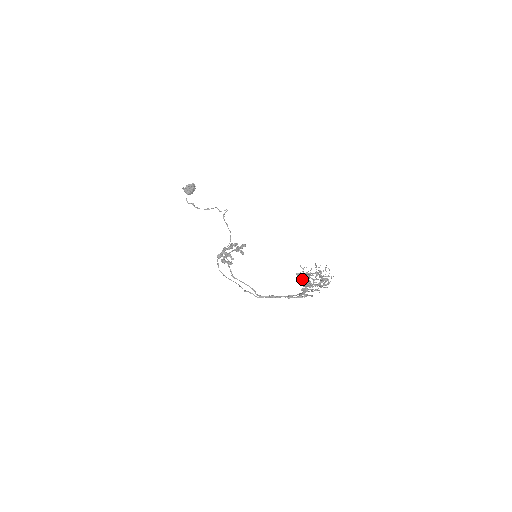
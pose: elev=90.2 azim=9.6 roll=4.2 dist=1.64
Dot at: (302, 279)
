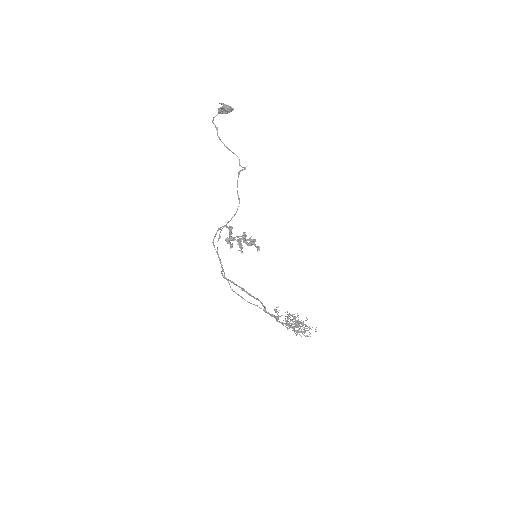
Dot at: occluded
